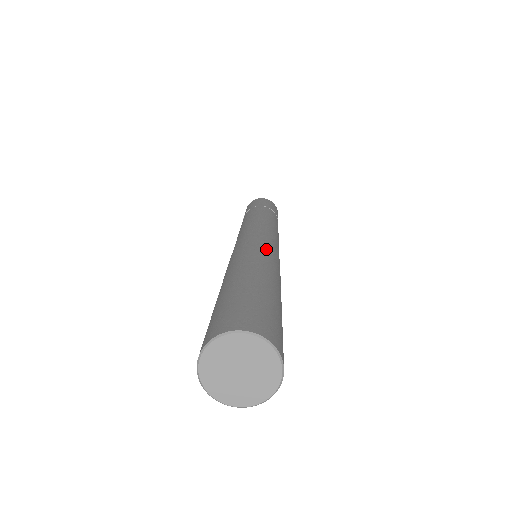
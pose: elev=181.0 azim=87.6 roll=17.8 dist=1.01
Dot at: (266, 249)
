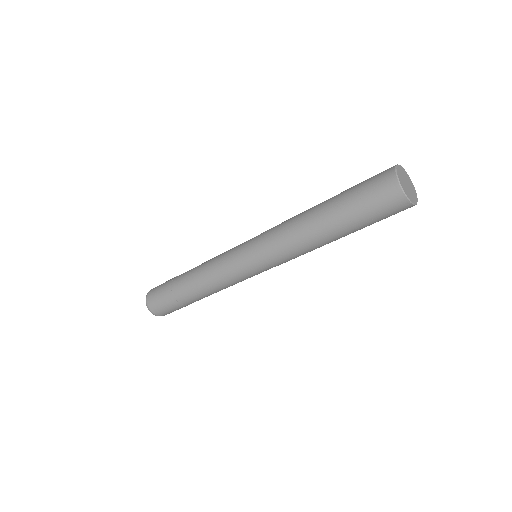
Dot at: occluded
